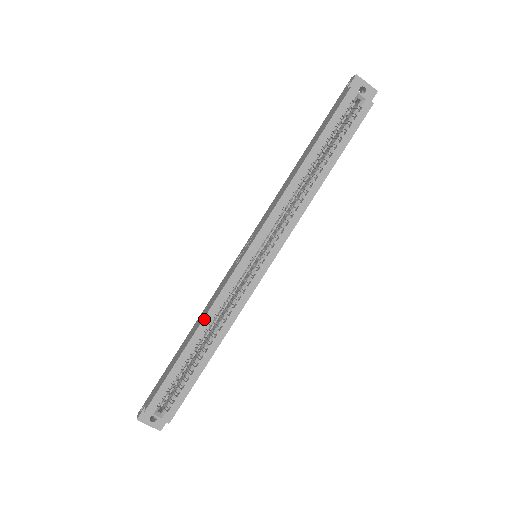
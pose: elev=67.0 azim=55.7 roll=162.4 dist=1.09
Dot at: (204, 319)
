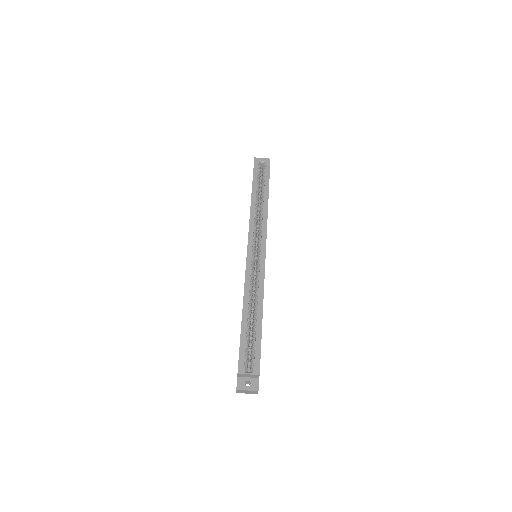
Dot at: (244, 297)
